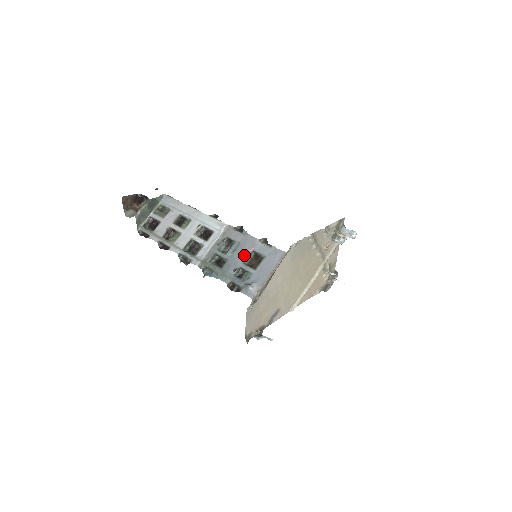
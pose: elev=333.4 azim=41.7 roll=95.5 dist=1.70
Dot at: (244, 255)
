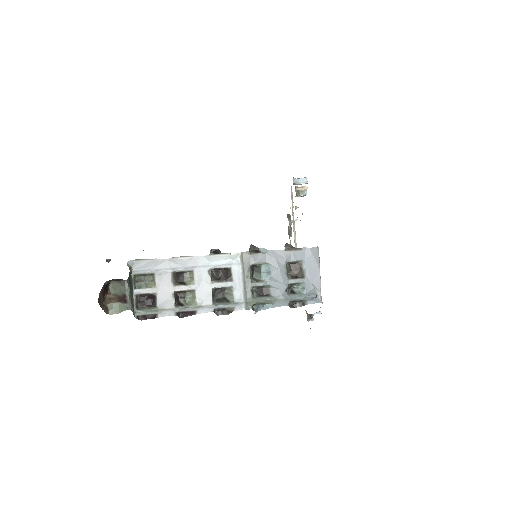
Dot at: (283, 272)
